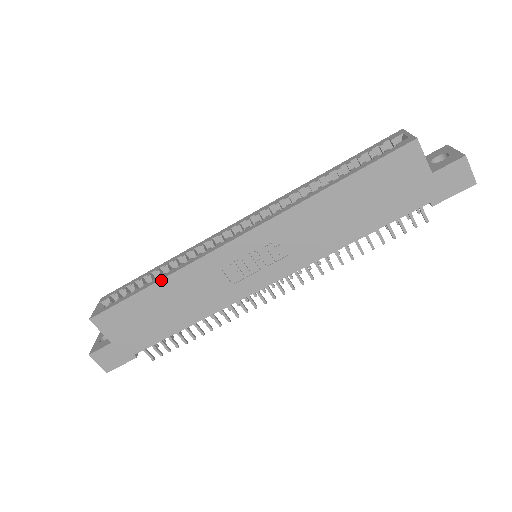
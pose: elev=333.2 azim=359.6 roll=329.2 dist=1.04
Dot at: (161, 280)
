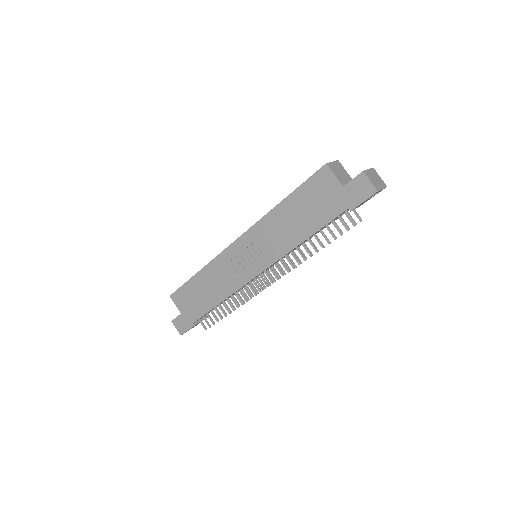
Dot at: (201, 270)
